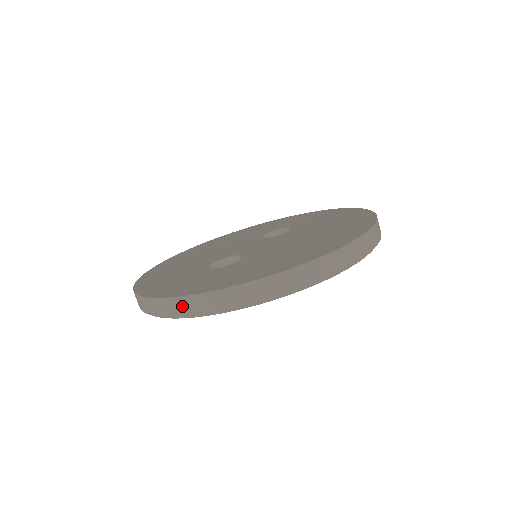
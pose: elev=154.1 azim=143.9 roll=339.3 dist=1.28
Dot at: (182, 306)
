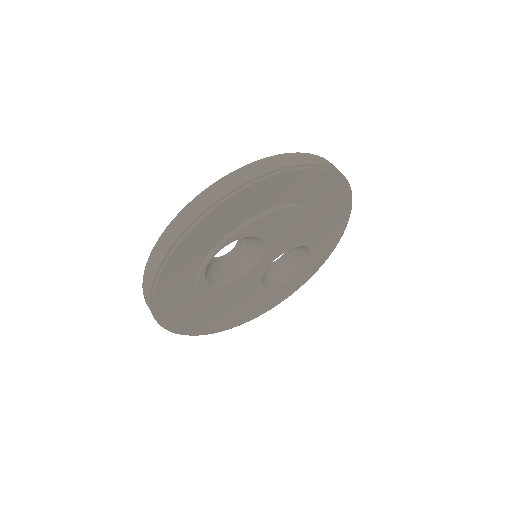
Dot at: (178, 225)
